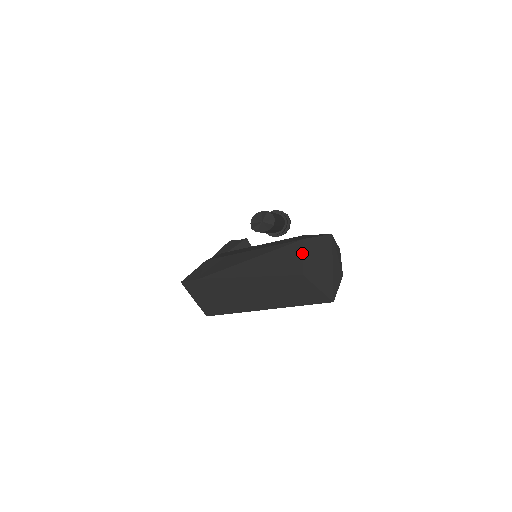
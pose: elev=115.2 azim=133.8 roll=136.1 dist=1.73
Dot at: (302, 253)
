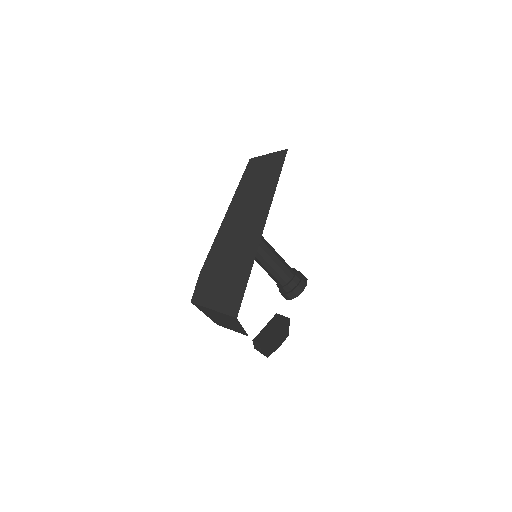
Dot at: occluded
